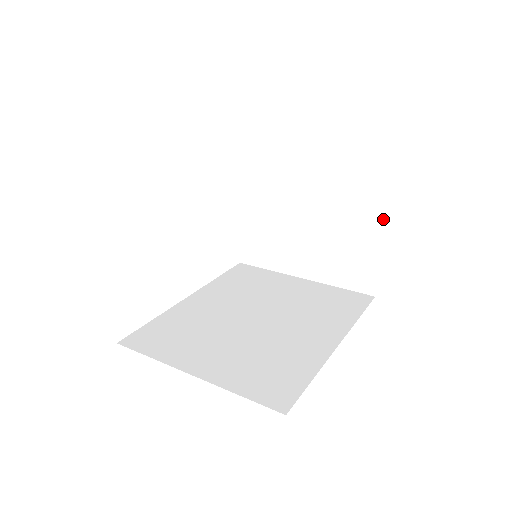
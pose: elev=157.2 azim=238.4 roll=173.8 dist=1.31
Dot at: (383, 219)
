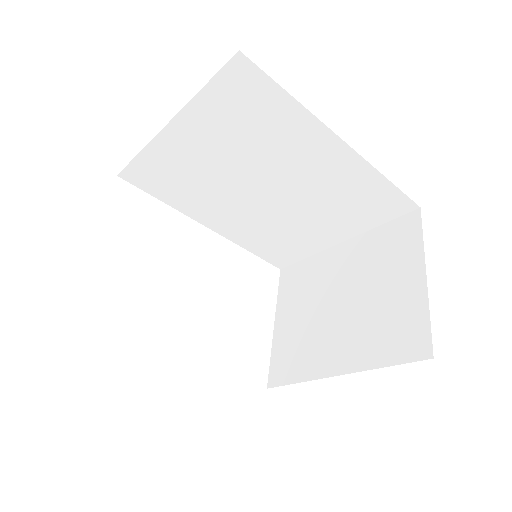
Dot at: (424, 253)
